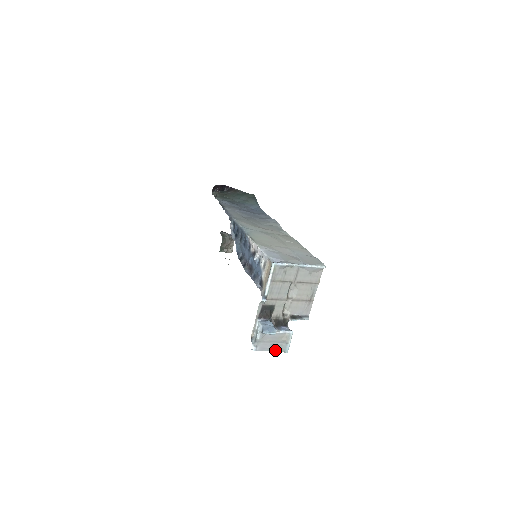
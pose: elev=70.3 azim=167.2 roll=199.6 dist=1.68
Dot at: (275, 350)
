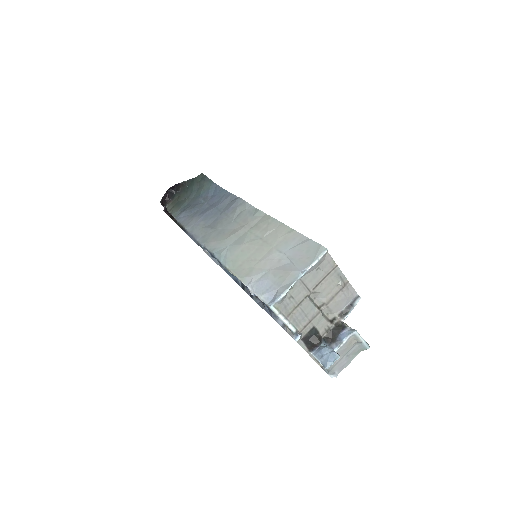
Dot at: (355, 356)
